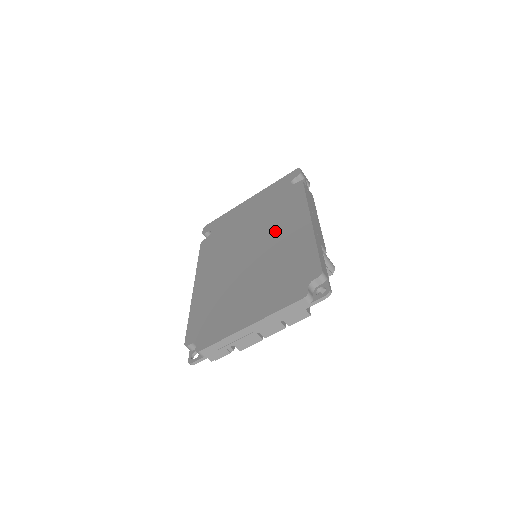
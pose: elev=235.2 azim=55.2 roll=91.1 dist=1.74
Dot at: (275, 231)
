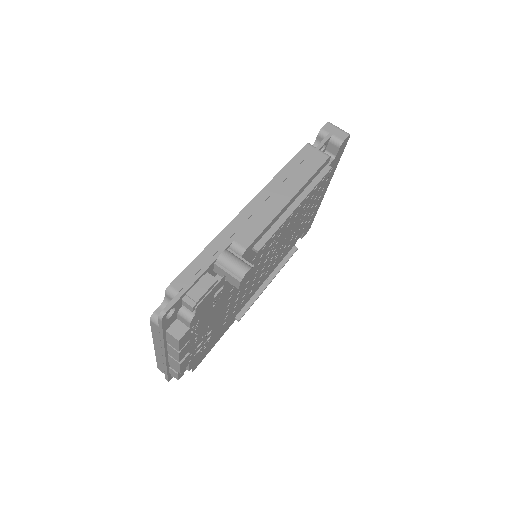
Dot at: occluded
